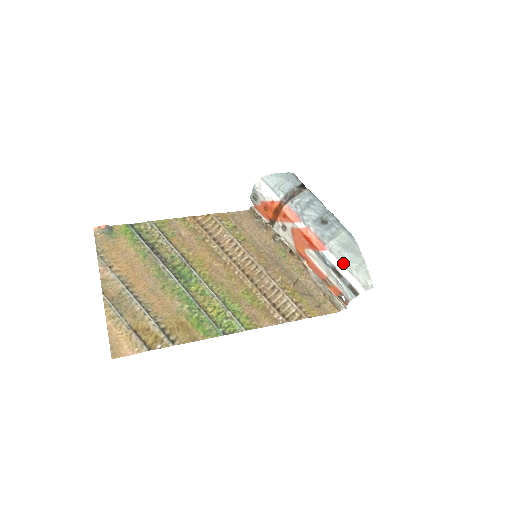
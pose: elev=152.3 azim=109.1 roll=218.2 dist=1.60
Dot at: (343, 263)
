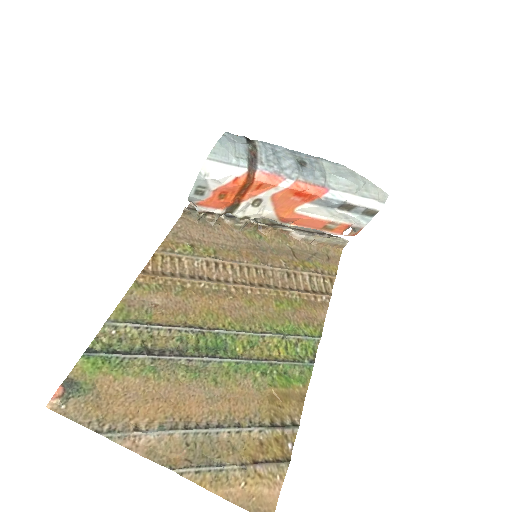
Dot at: (352, 192)
